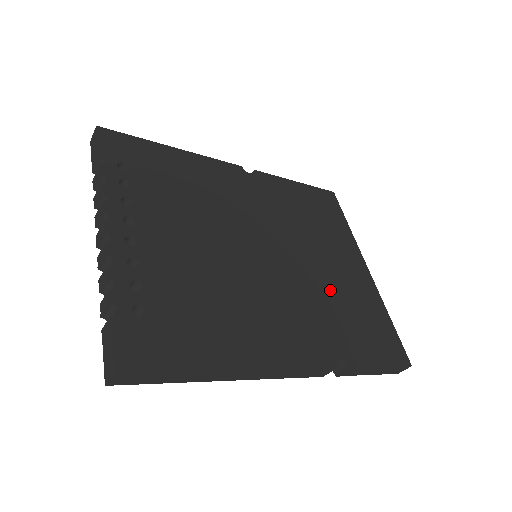
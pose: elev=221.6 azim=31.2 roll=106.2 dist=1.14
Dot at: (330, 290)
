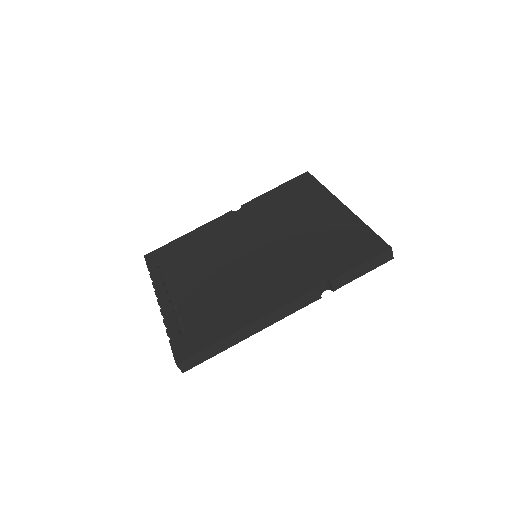
Dot at: (309, 242)
